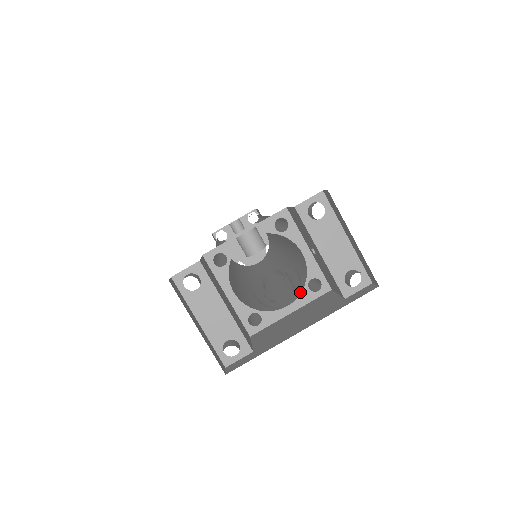
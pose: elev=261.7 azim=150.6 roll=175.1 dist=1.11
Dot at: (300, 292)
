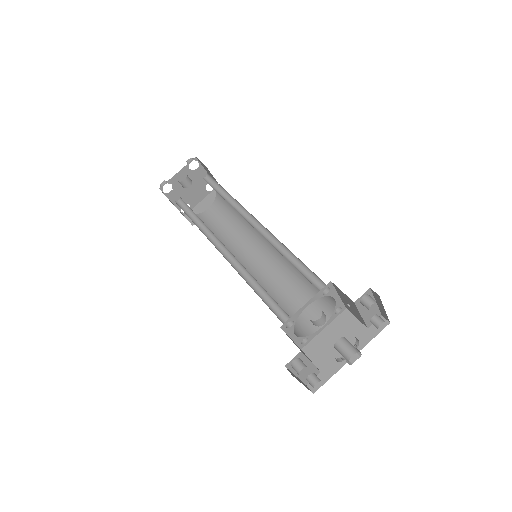
Dot at: (329, 317)
